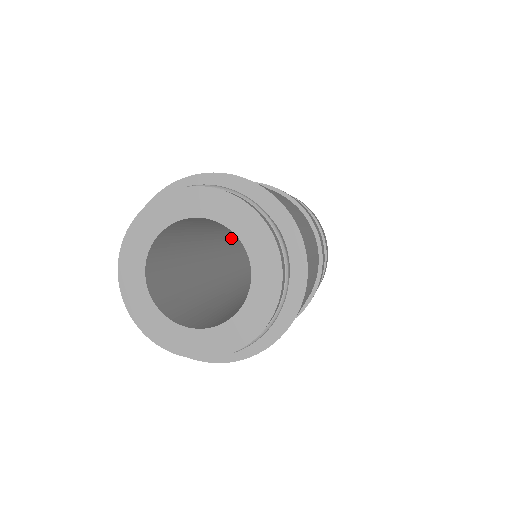
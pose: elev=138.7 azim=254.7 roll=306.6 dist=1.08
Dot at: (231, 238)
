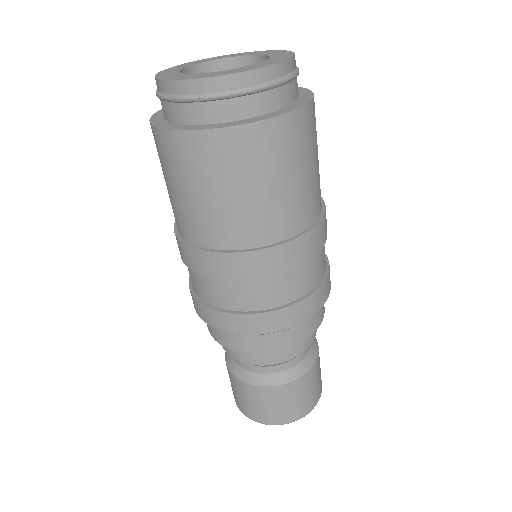
Dot at: occluded
